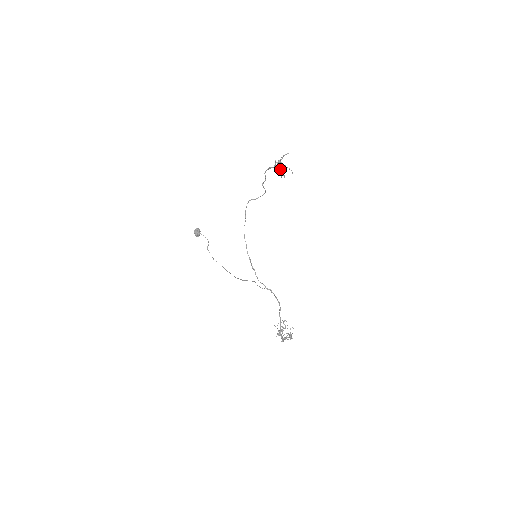
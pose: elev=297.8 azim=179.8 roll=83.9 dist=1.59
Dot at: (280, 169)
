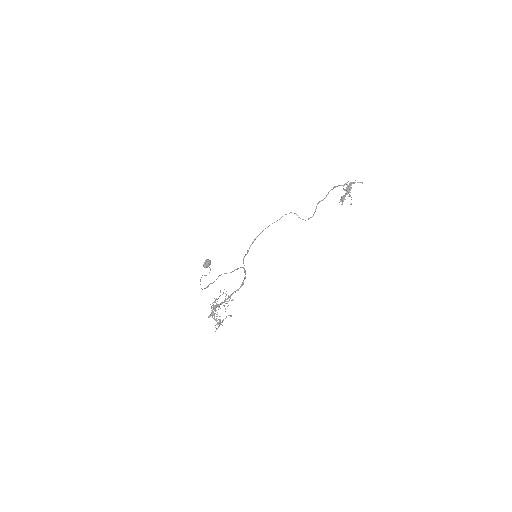
Dot at: (344, 195)
